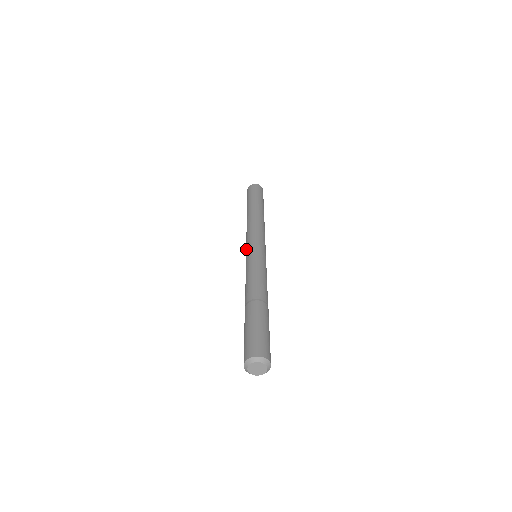
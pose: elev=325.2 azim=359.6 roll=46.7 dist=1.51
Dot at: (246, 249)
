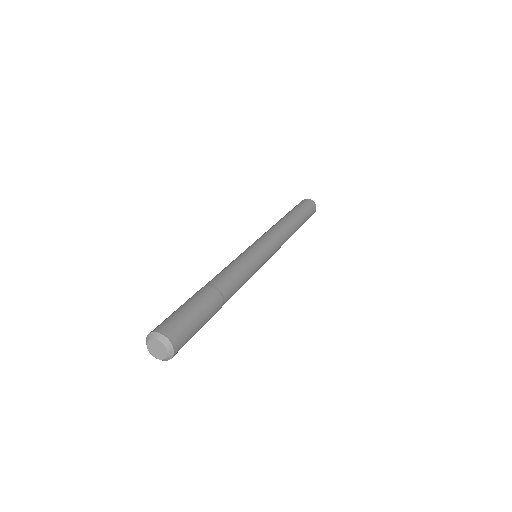
Dot at: occluded
